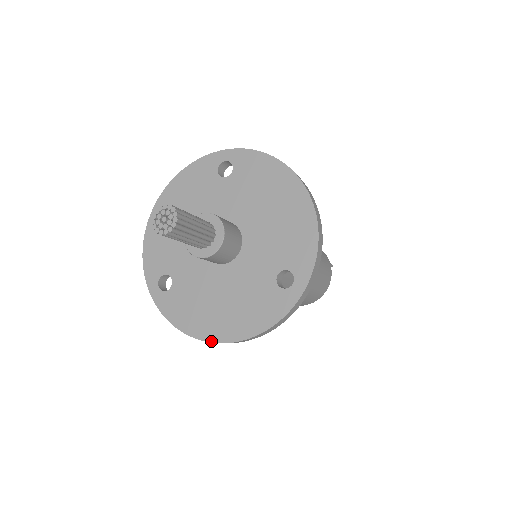
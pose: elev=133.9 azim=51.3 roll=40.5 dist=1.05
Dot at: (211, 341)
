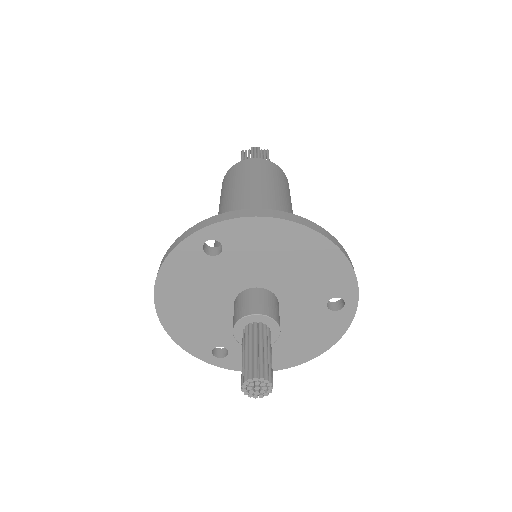
Dot at: (294, 366)
